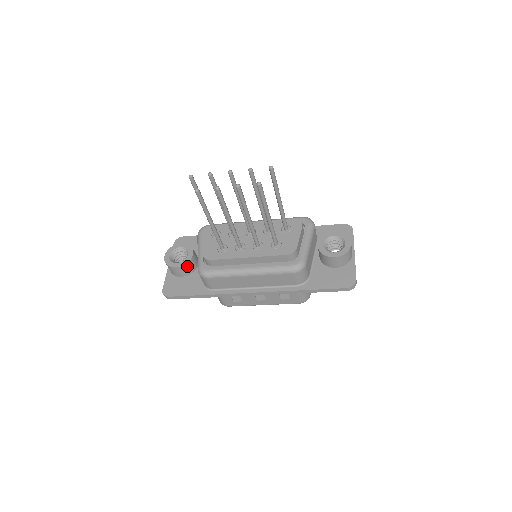
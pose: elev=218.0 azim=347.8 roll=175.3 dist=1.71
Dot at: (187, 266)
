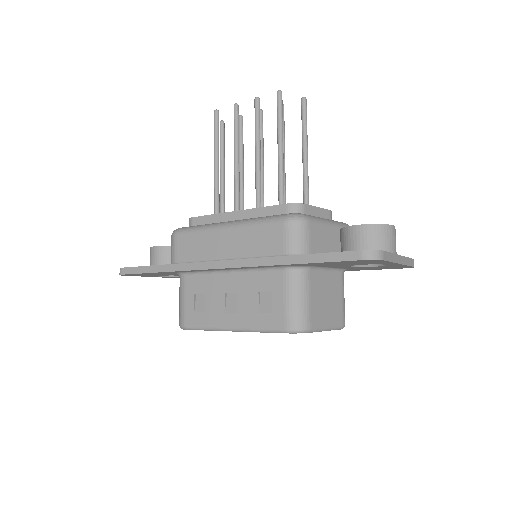
Dot at: (169, 251)
